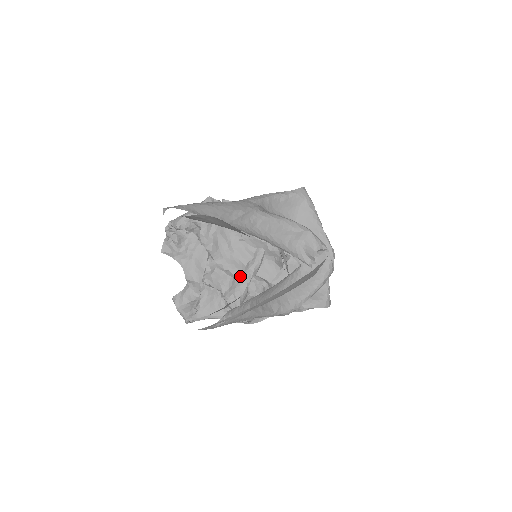
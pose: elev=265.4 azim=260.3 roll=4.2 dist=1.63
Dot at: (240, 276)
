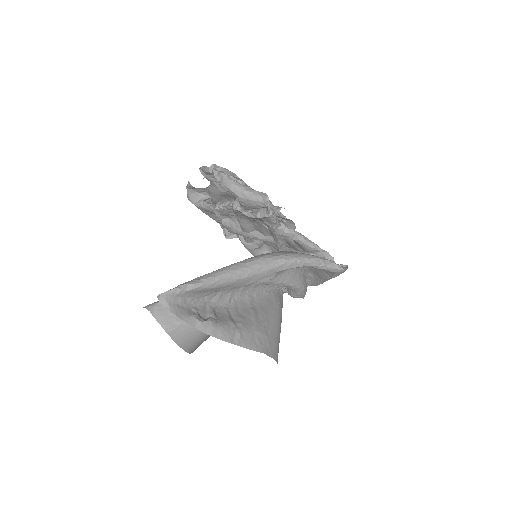
Dot at: (244, 231)
